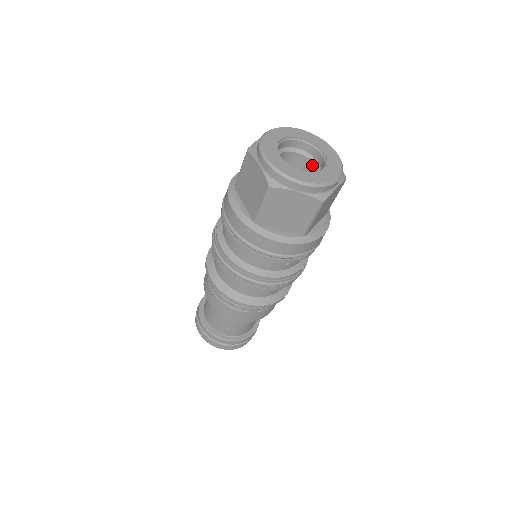
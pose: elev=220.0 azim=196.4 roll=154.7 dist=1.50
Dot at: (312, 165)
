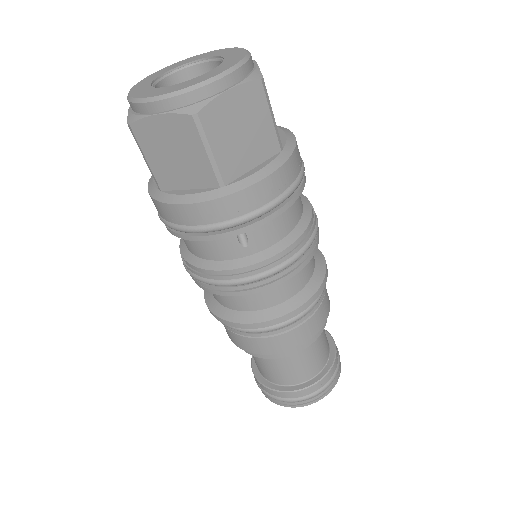
Dot at: occluded
